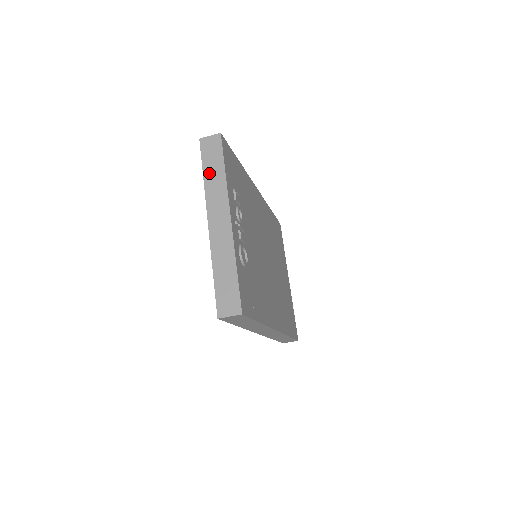
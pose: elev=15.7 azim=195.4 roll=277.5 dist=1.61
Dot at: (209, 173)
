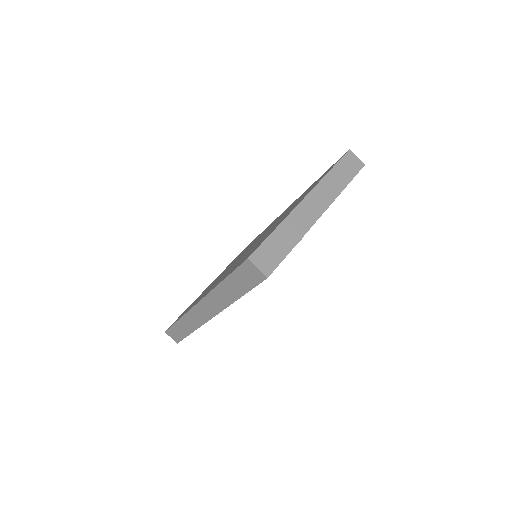
Dot at: (336, 174)
